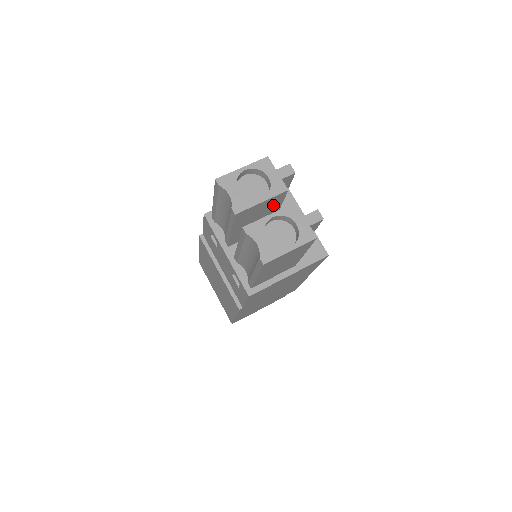
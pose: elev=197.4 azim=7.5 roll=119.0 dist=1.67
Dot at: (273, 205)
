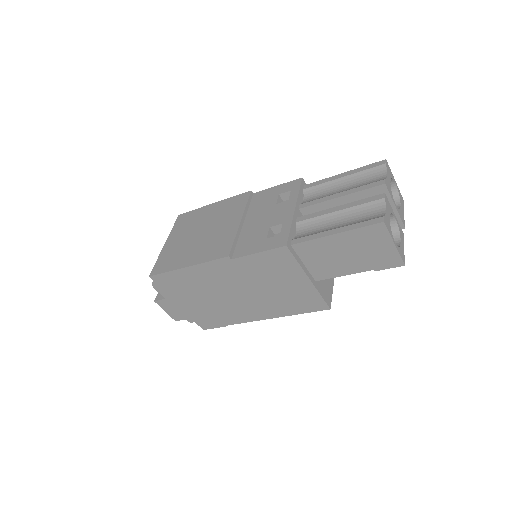
Dot at: occluded
